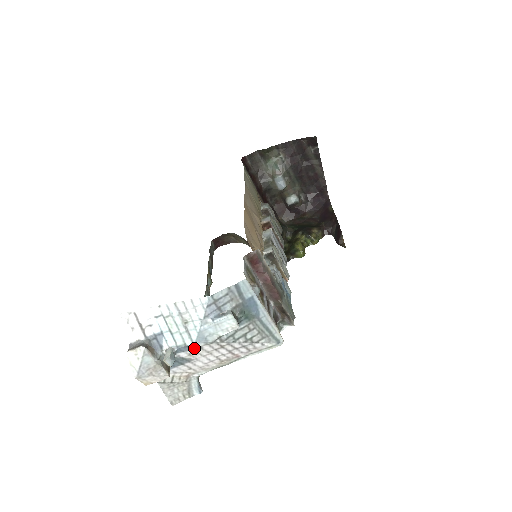
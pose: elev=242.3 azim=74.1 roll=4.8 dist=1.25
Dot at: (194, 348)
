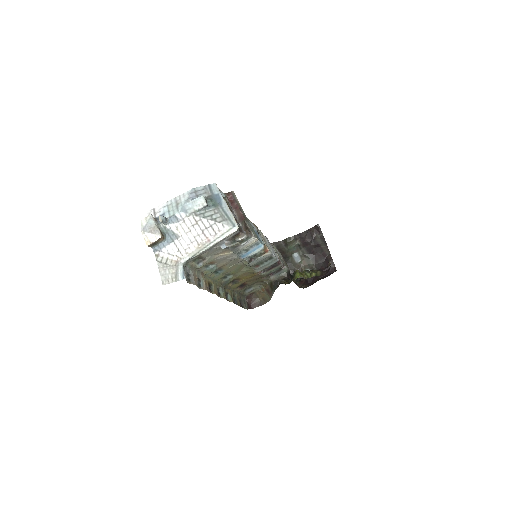
Dot at: (179, 220)
